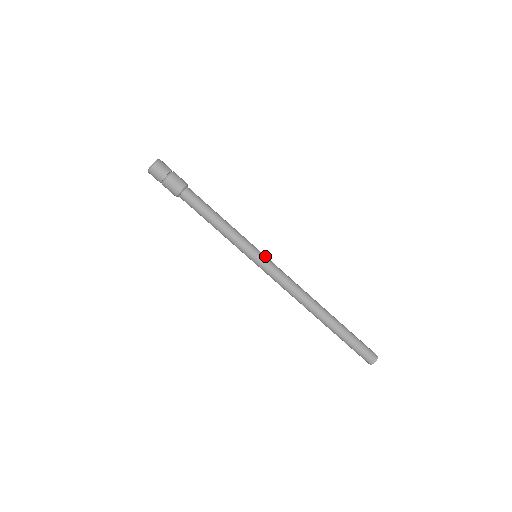
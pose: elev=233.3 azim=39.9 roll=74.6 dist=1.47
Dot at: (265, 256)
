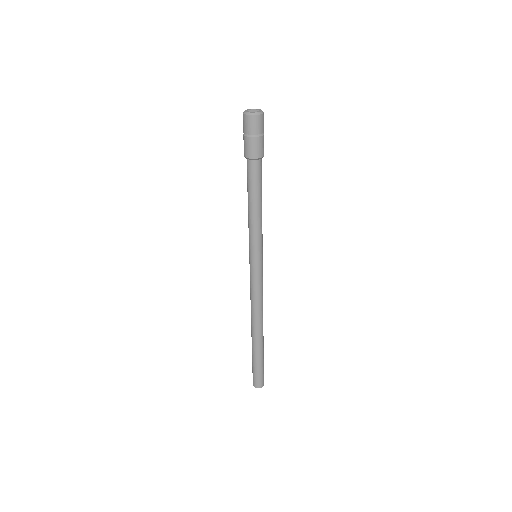
Dot at: occluded
